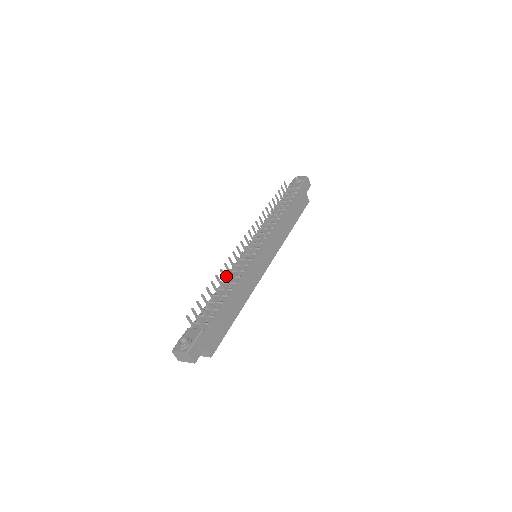
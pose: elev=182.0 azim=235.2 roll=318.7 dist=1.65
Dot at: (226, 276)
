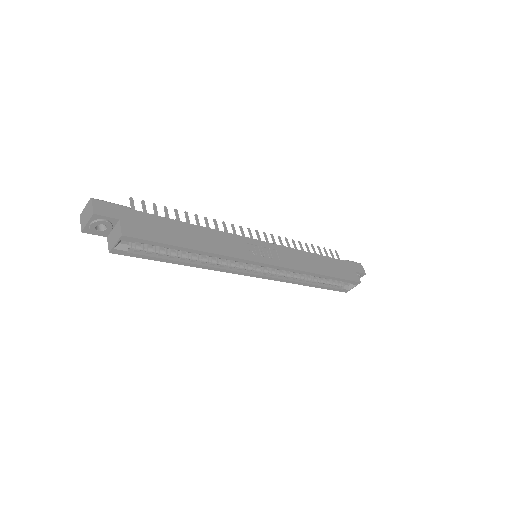
Dot at: (197, 216)
